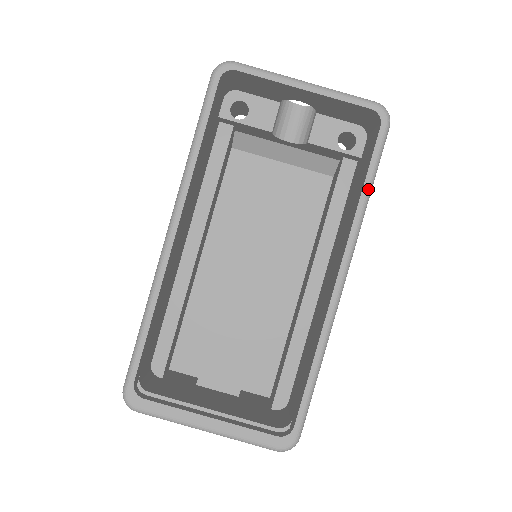
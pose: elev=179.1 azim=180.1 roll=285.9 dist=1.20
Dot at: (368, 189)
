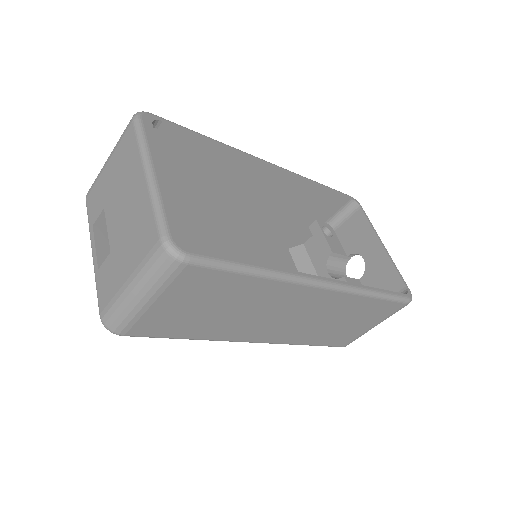
Dot at: (379, 292)
